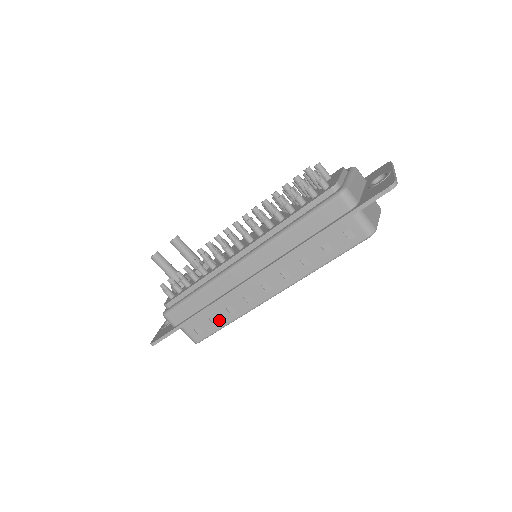
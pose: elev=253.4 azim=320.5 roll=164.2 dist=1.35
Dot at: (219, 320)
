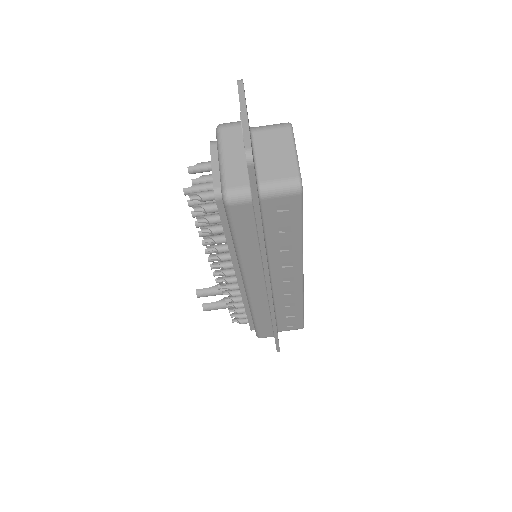
Dot at: (293, 313)
